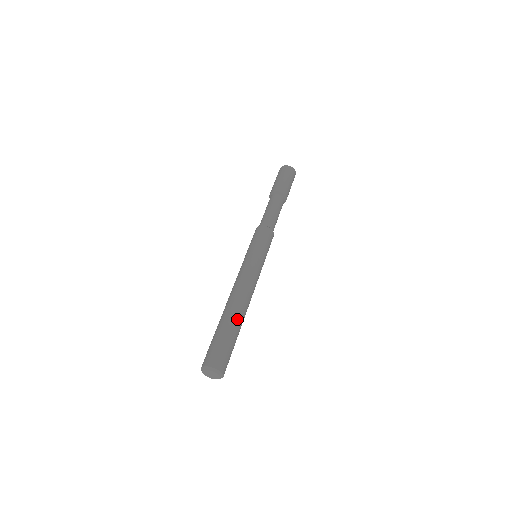
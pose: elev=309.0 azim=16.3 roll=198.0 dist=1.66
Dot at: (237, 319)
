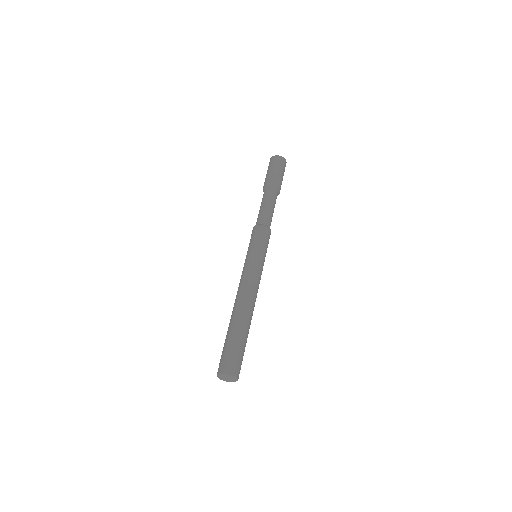
Dot at: (249, 327)
